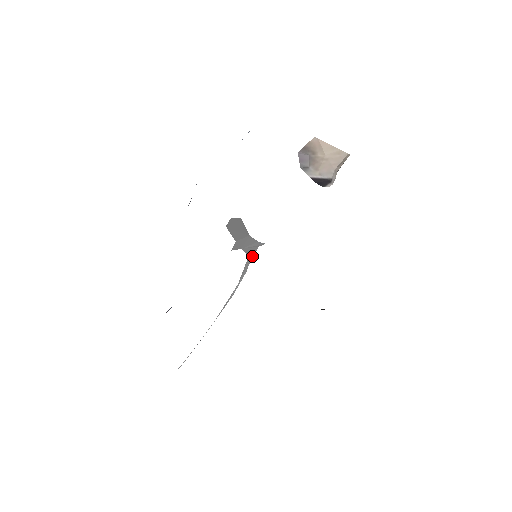
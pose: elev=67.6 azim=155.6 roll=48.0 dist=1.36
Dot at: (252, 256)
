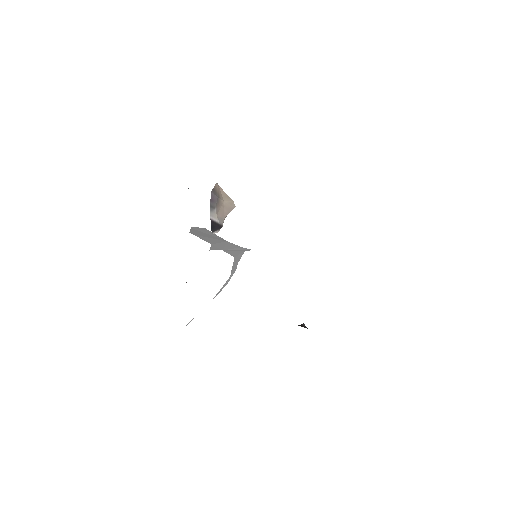
Dot at: (239, 257)
